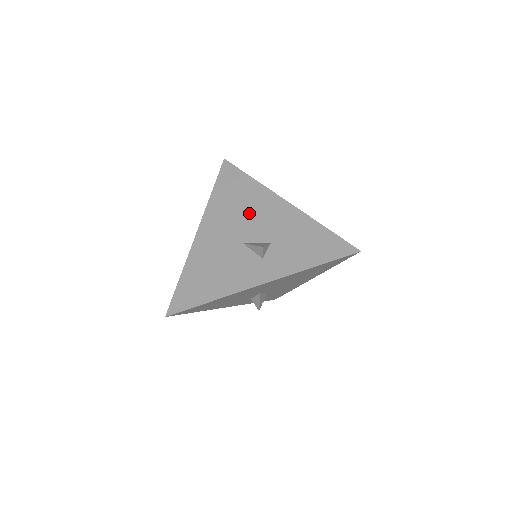
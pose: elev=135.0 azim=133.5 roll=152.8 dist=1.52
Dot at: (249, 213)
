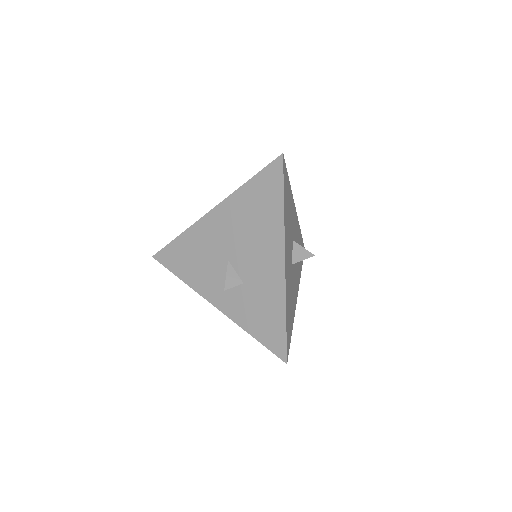
Dot at: occluded
